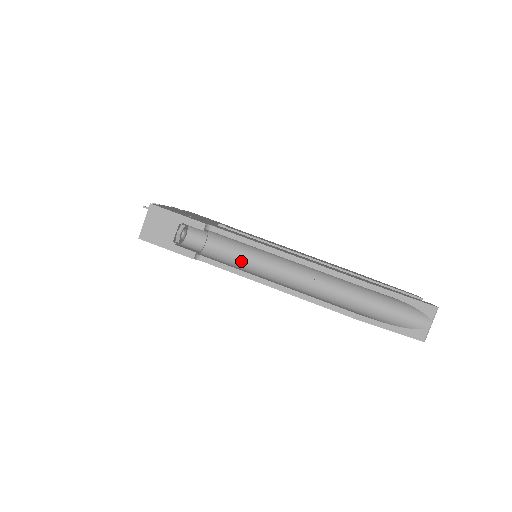
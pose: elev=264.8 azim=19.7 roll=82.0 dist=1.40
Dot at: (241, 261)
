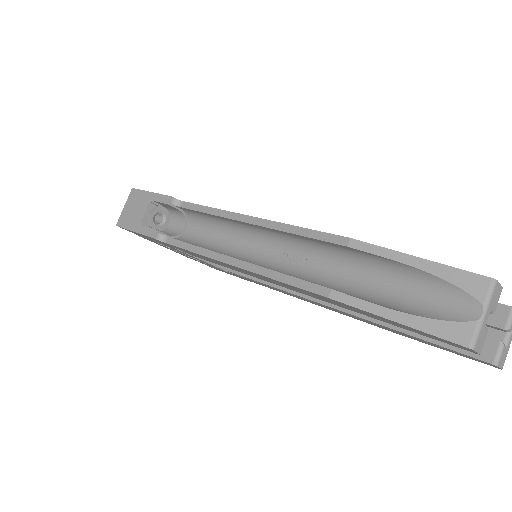
Dot at: (213, 245)
